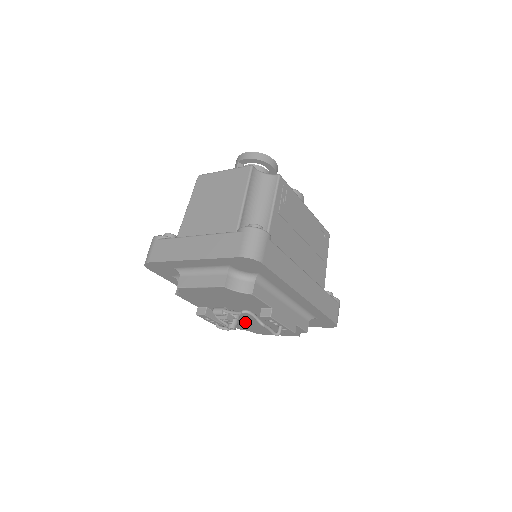
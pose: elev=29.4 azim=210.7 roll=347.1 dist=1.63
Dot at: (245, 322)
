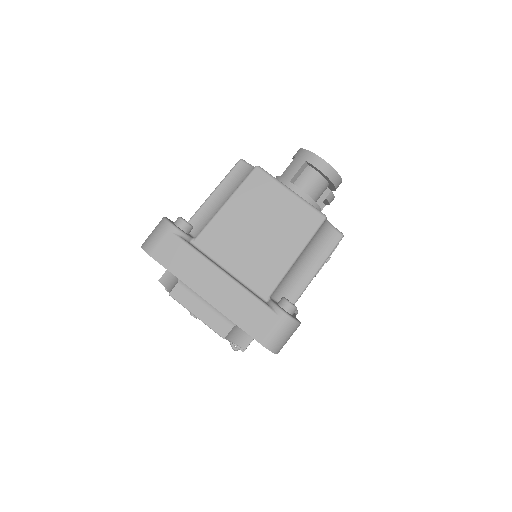
Dot at: occluded
